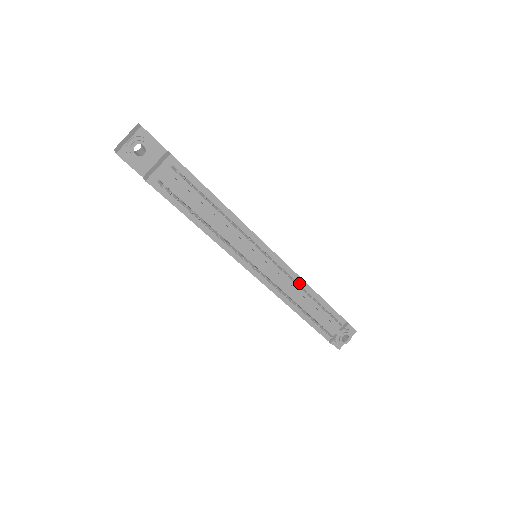
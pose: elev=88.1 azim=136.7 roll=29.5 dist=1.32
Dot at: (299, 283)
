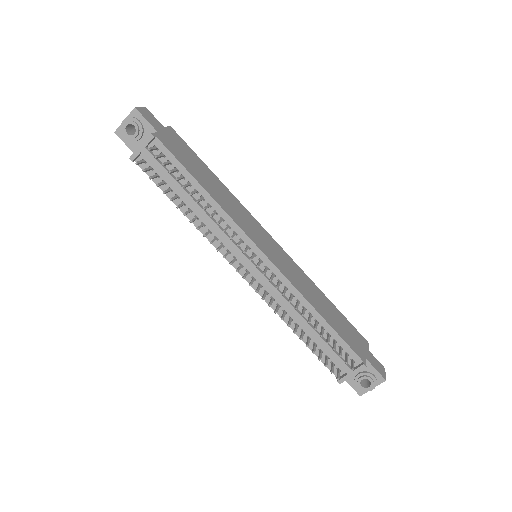
Dot at: (296, 296)
